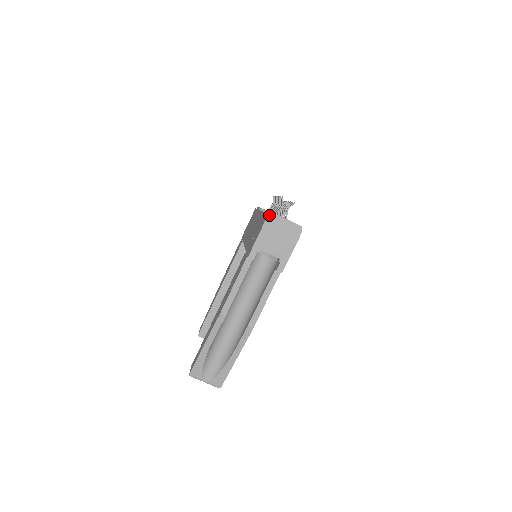
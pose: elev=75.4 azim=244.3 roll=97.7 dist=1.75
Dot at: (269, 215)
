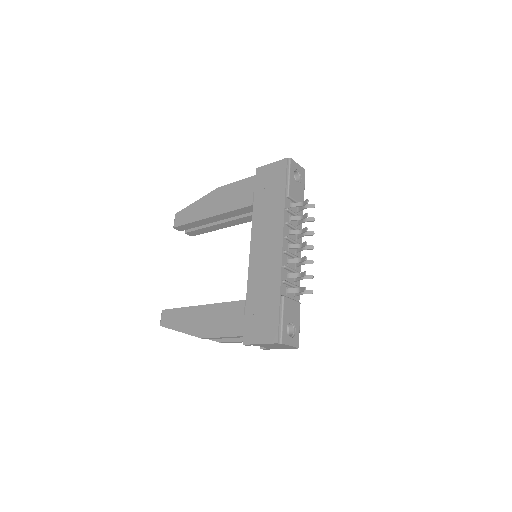
Dot at: (278, 343)
